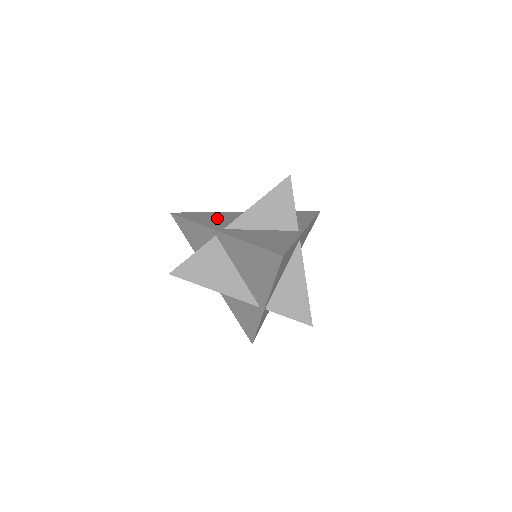
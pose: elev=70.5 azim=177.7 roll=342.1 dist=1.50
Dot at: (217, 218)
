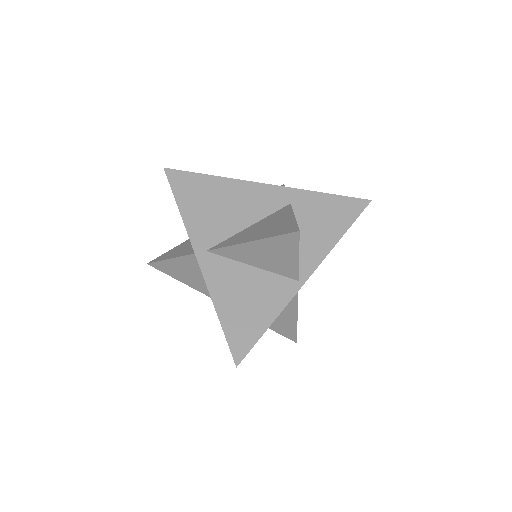
Dot at: (214, 205)
